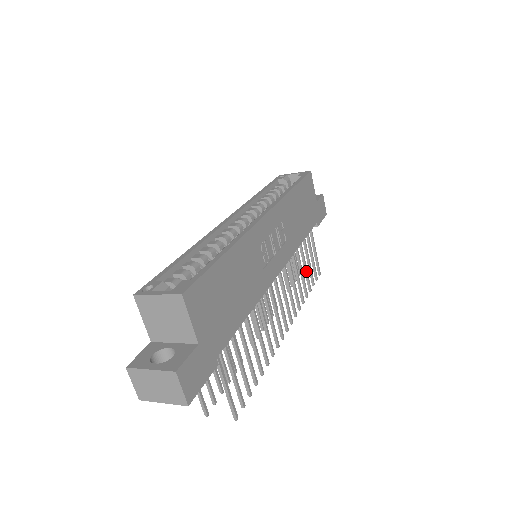
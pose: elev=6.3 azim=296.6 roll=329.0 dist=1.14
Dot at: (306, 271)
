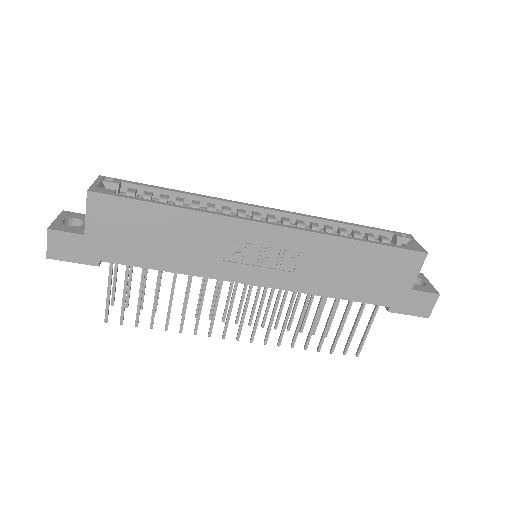
Dot at: (325, 329)
